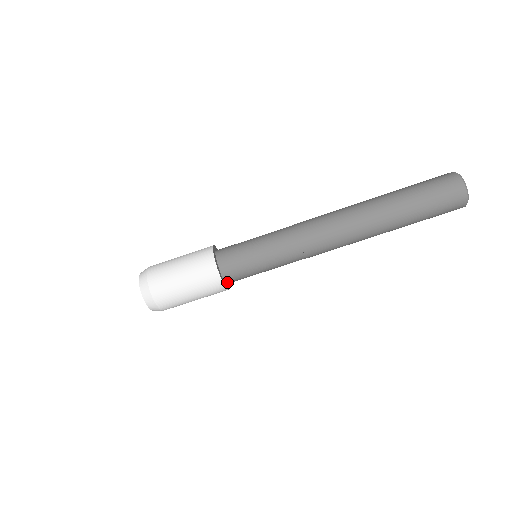
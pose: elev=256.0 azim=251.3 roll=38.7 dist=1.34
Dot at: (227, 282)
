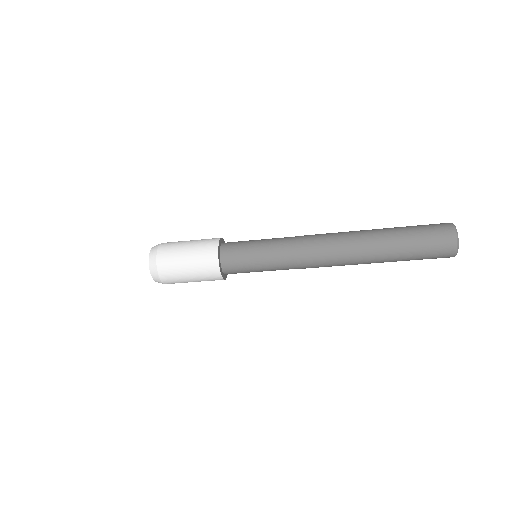
Dot at: occluded
